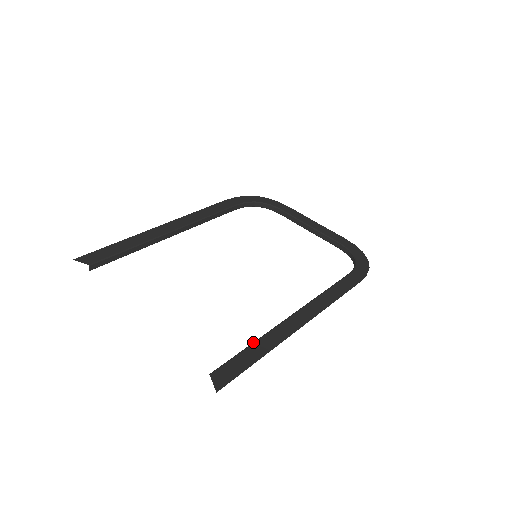
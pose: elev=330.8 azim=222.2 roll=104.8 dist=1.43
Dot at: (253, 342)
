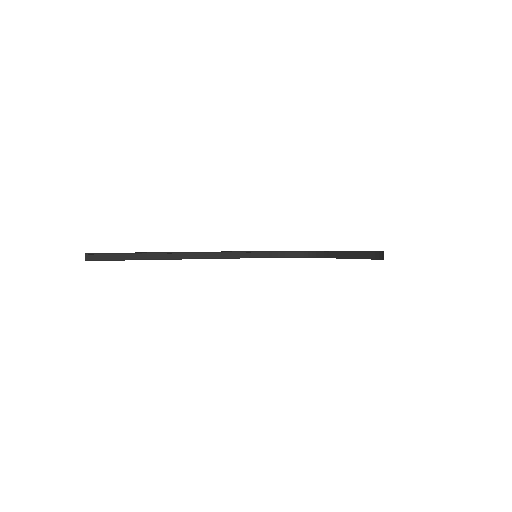
Dot at: occluded
